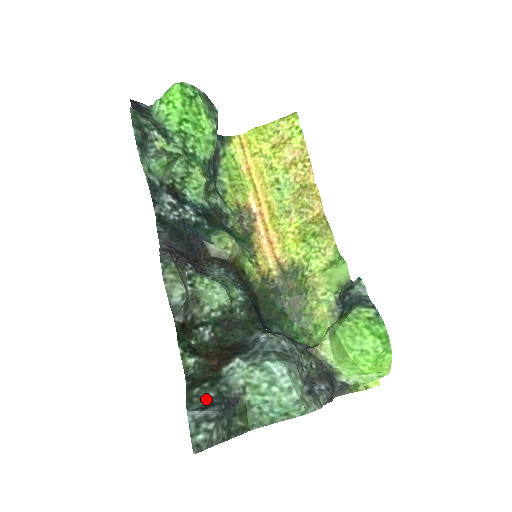
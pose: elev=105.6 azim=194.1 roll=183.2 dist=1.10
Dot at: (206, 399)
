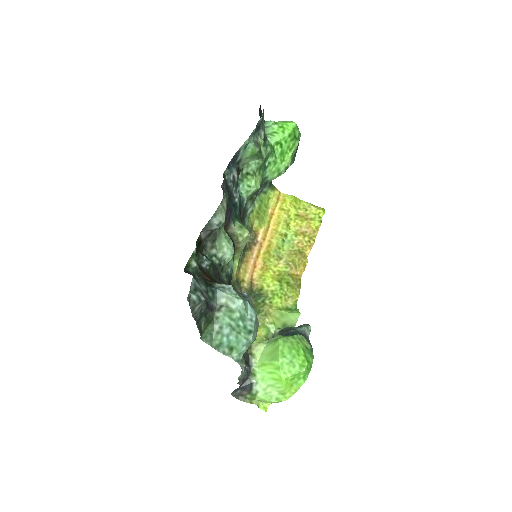
Dot at: (201, 286)
